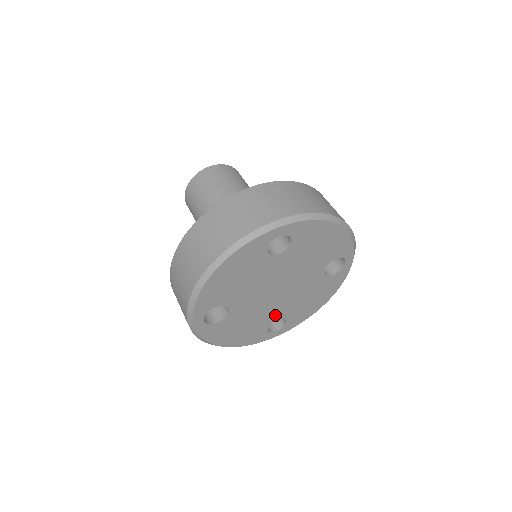
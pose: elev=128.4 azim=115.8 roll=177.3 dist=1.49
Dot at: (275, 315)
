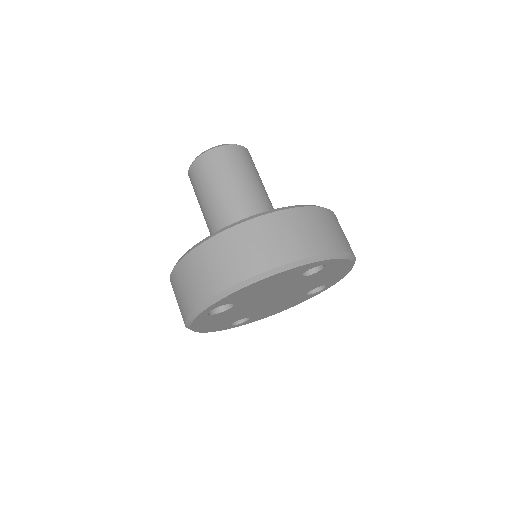
Dot at: (249, 314)
